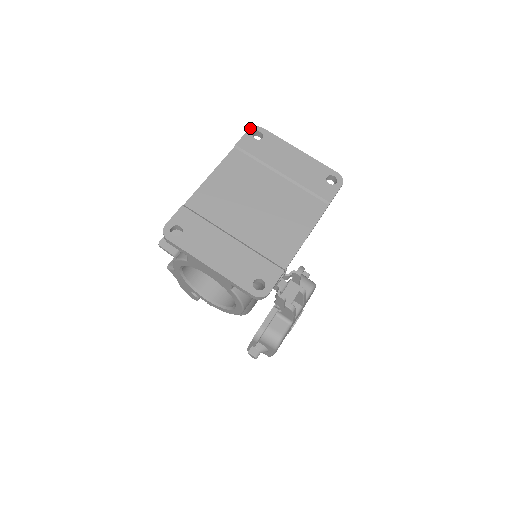
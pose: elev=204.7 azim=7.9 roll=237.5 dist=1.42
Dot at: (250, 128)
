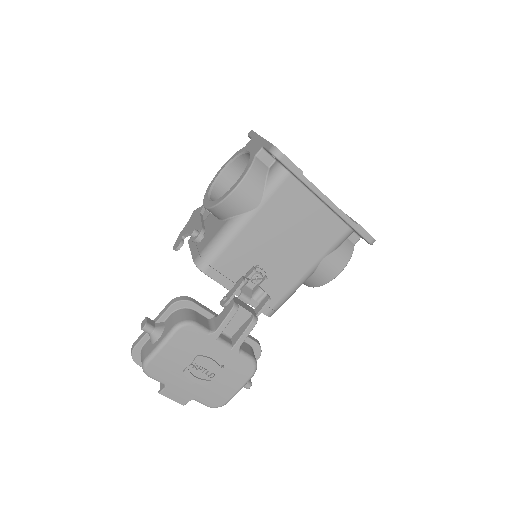
Dot at: occluded
